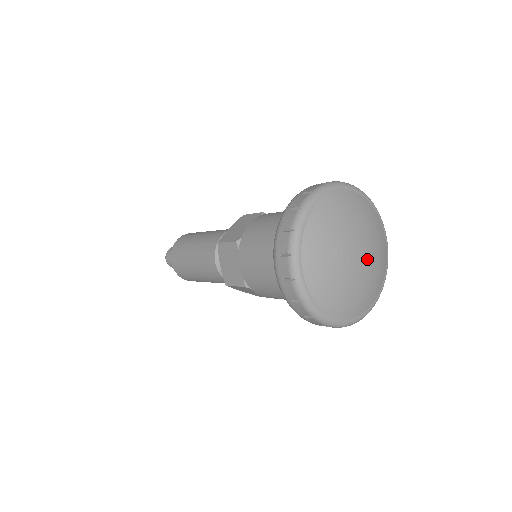
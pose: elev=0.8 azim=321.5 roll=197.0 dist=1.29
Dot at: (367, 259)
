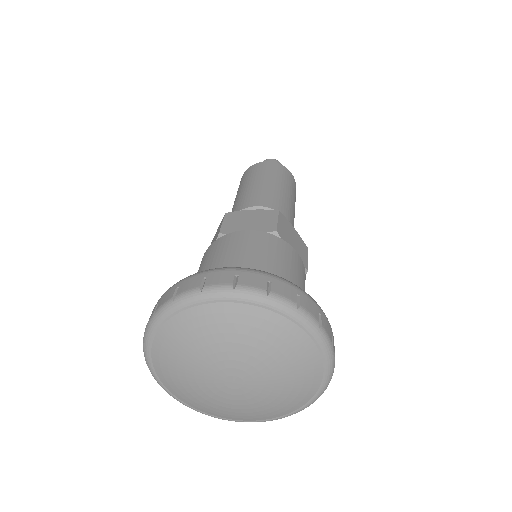
Dot at: (245, 393)
